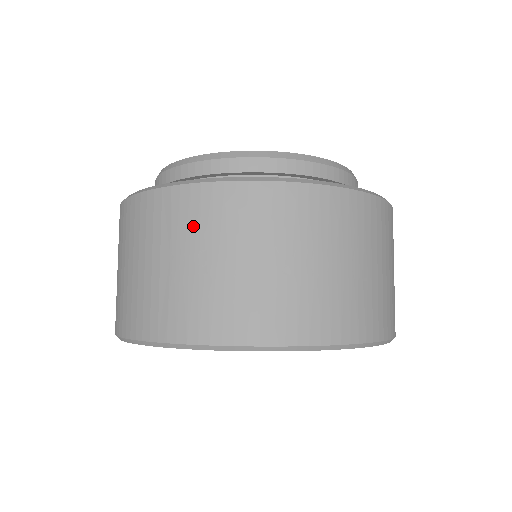
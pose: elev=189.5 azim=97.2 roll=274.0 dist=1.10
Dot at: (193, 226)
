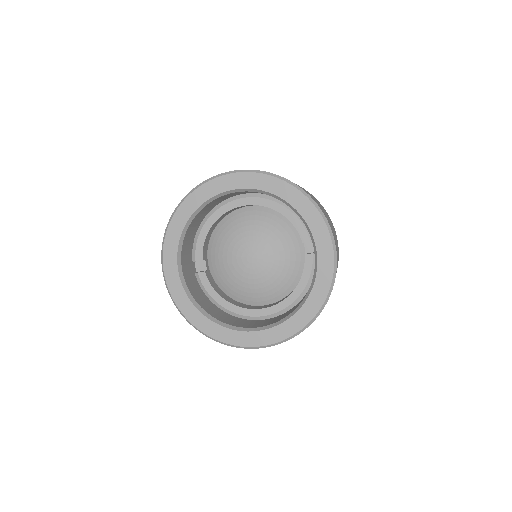
Dot at: occluded
